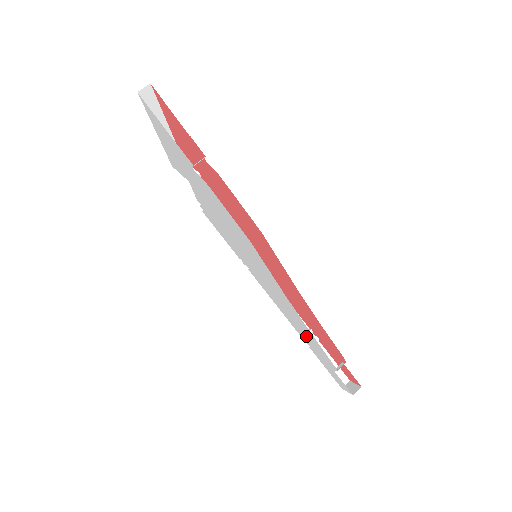
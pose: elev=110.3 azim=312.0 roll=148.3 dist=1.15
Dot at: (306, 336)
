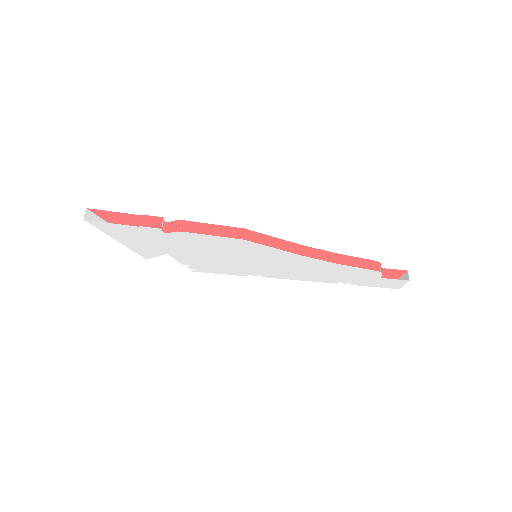
Dot at: (340, 275)
